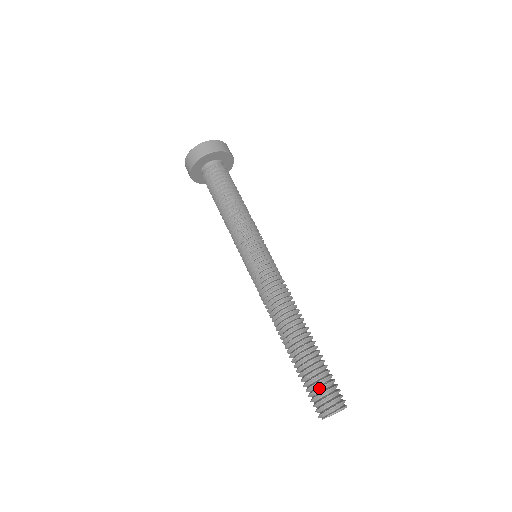
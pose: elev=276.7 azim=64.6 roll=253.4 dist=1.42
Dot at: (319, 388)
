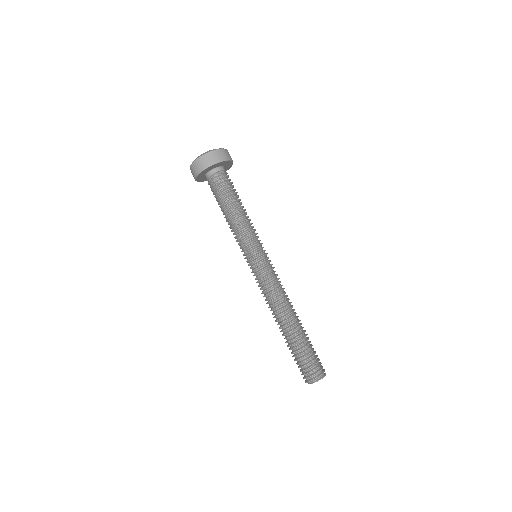
Dot at: (311, 362)
